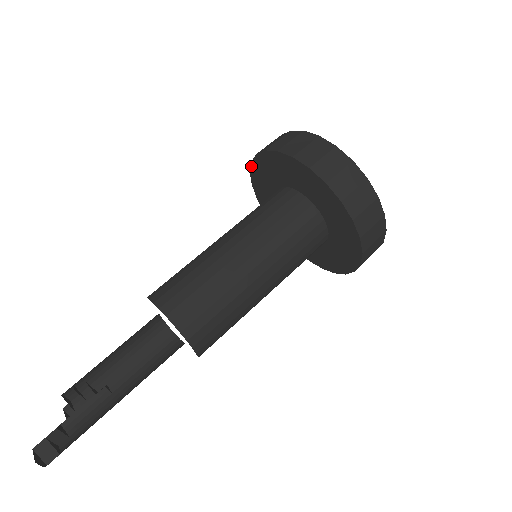
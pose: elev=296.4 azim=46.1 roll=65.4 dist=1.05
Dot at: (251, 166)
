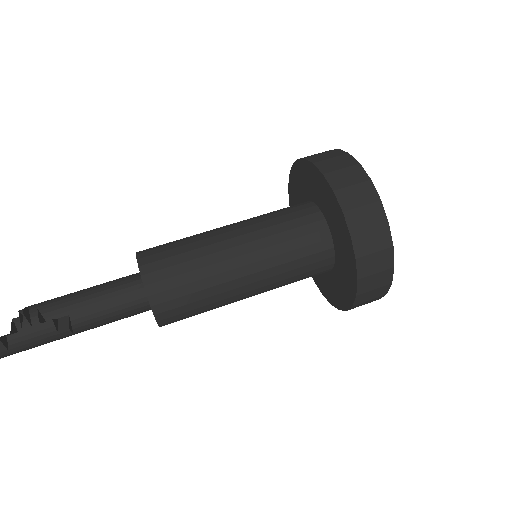
Dot at: (310, 162)
